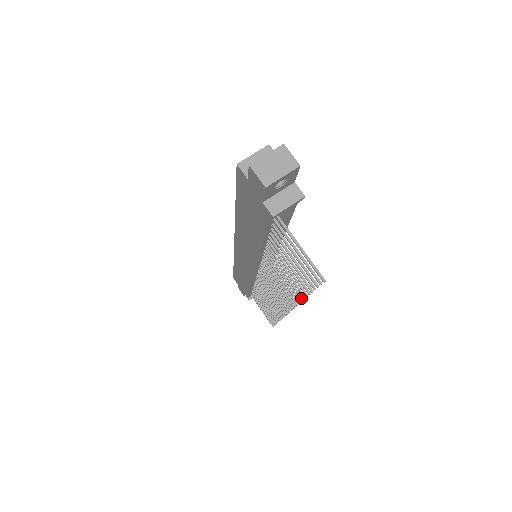
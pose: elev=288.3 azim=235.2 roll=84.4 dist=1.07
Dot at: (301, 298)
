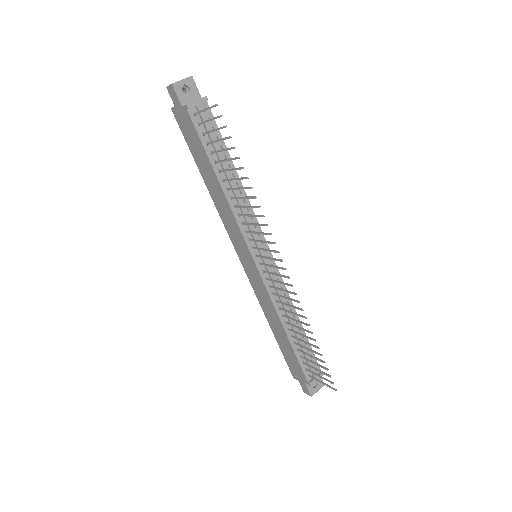
Dot at: (250, 187)
